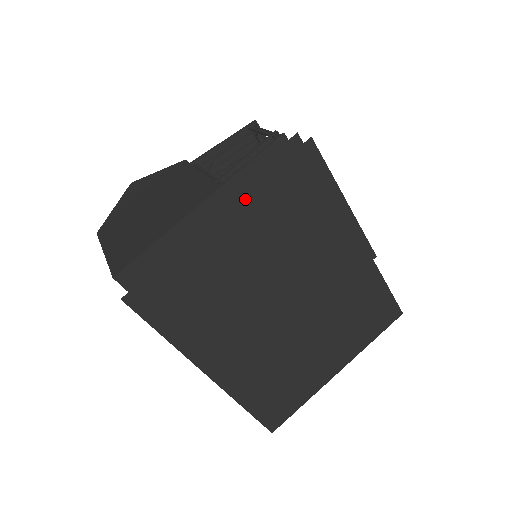
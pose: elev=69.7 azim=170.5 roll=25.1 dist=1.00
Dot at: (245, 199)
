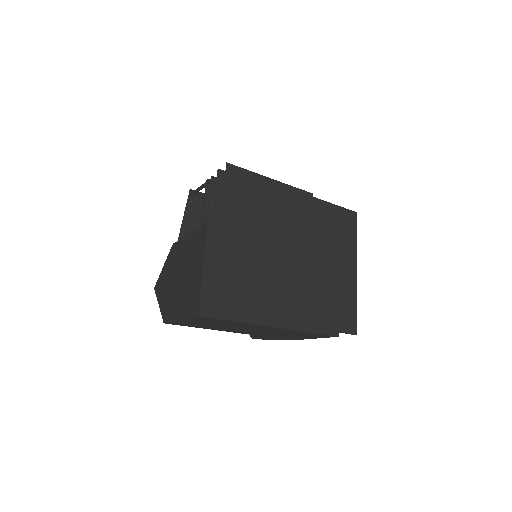
Dot at: (224, 216)
